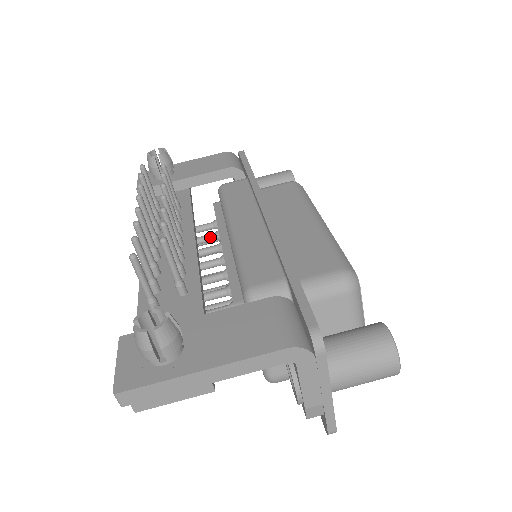
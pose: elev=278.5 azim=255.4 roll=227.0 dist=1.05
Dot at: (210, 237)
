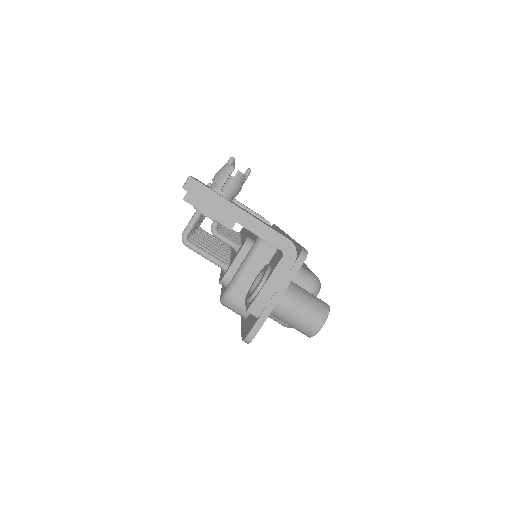
Dot at: (233, 232)
